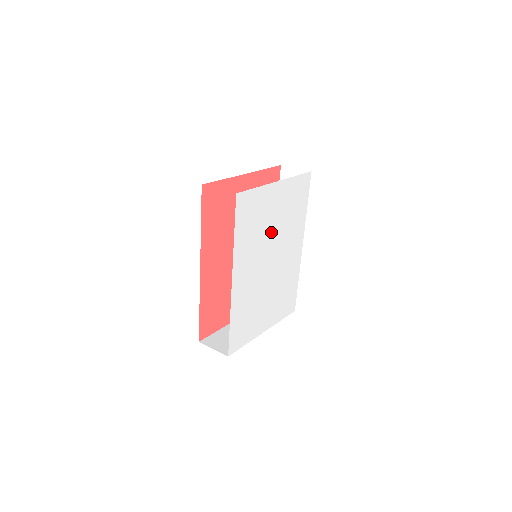
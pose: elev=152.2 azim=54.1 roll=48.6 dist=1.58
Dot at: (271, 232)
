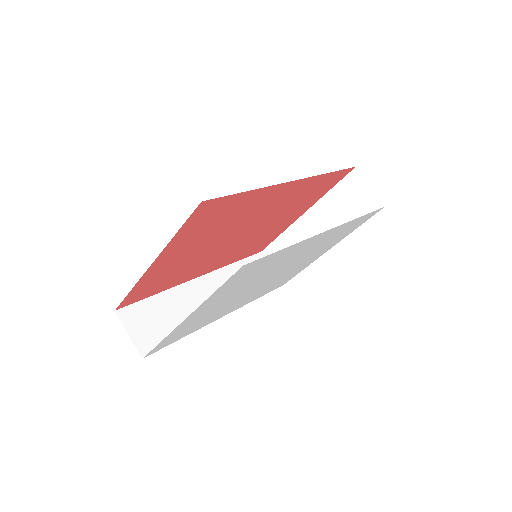
Dot at: (237, 295)
